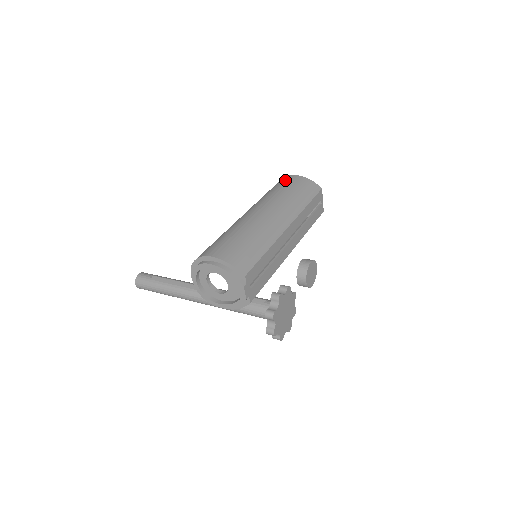
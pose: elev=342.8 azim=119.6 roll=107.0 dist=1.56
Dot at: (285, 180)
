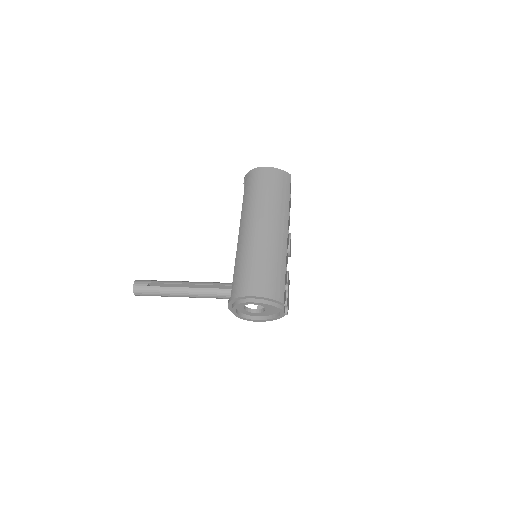
Dot at: (259, 176)
